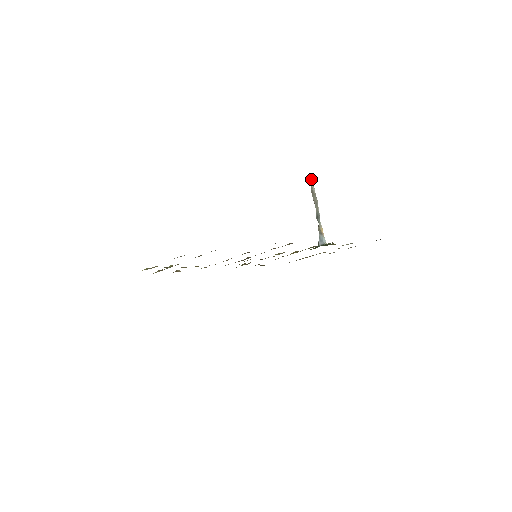
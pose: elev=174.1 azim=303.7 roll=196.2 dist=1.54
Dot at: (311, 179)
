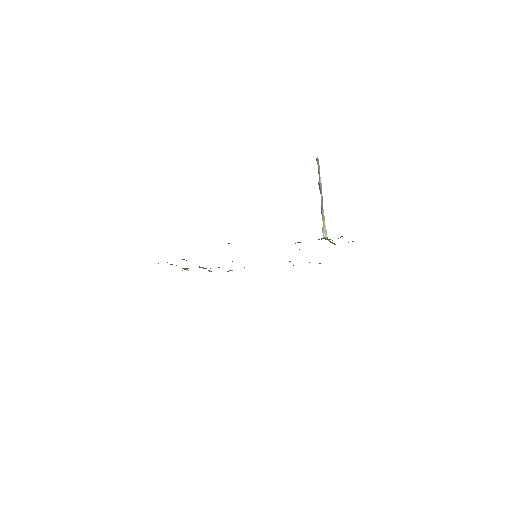
Dot at: (318, 164)
